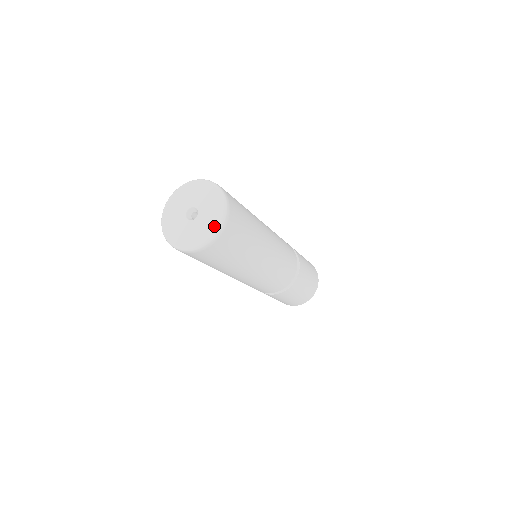
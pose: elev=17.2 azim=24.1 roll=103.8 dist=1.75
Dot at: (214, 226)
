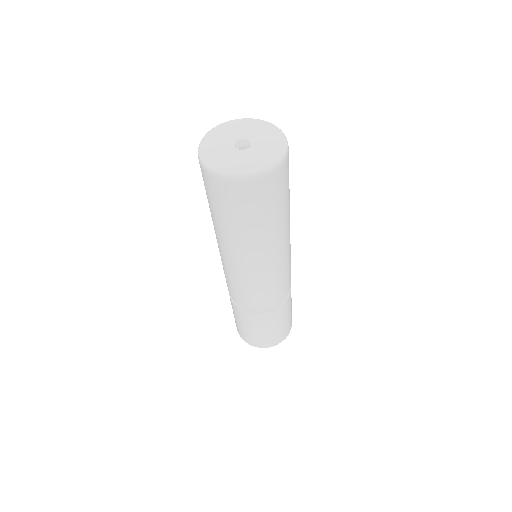
Dot at: (263, 163)
